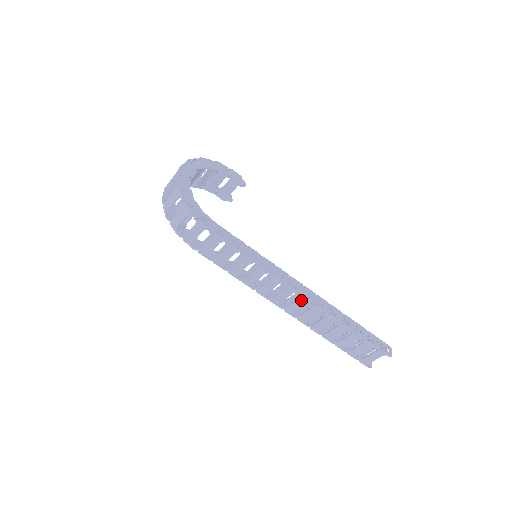
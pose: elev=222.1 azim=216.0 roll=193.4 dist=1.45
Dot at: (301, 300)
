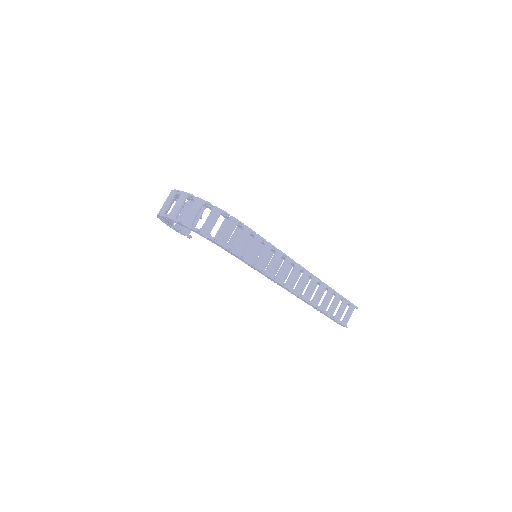
Dot at: (305, 275)
